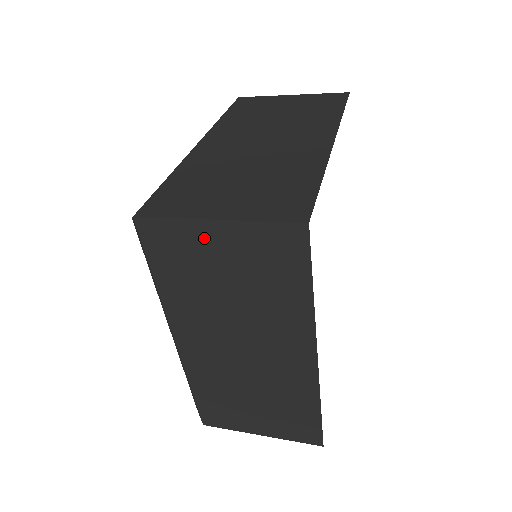
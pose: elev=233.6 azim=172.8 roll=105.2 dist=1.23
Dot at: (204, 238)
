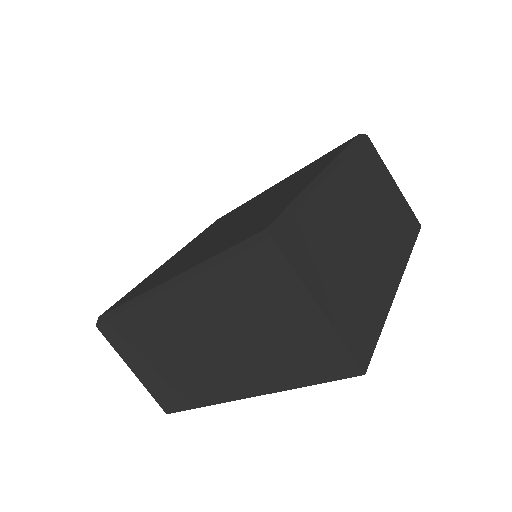
Dot at: (295, 301)
